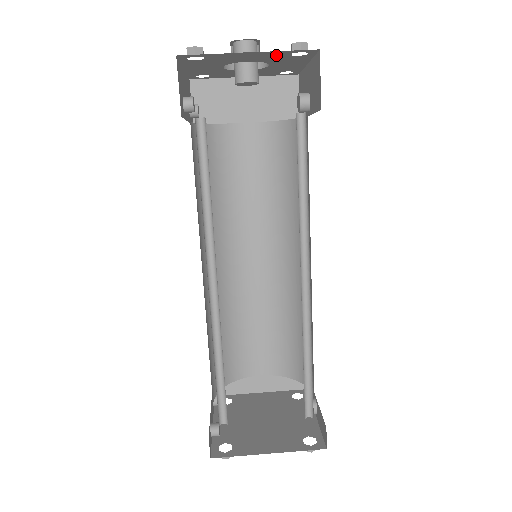
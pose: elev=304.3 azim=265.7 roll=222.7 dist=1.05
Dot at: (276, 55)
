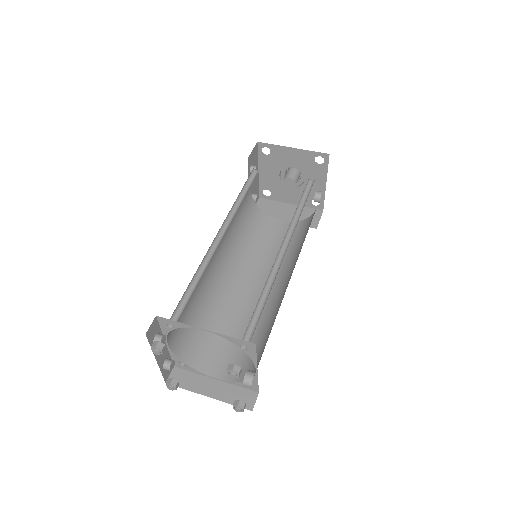
Dot at: (307, 159)
